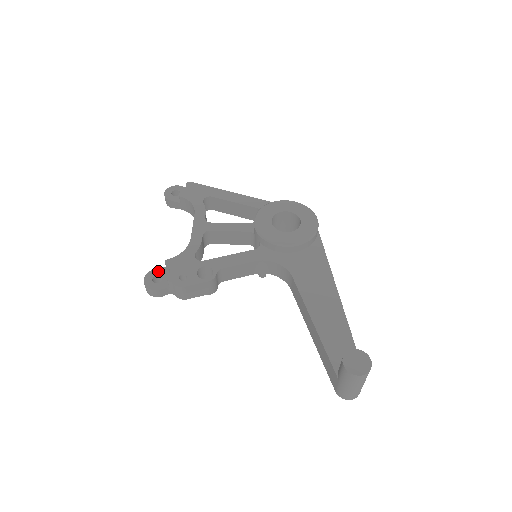
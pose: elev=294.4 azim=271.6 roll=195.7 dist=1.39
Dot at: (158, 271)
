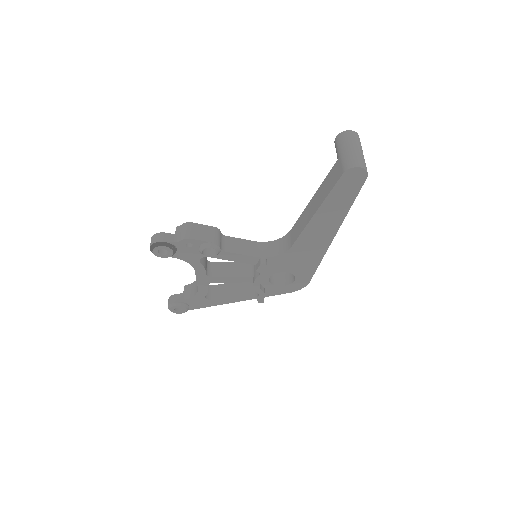
Dot at: occluded
